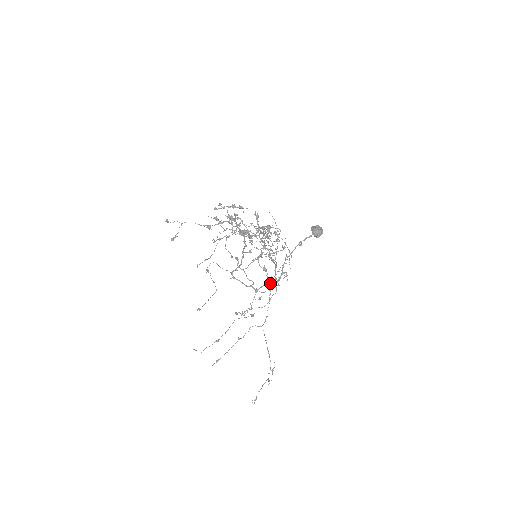
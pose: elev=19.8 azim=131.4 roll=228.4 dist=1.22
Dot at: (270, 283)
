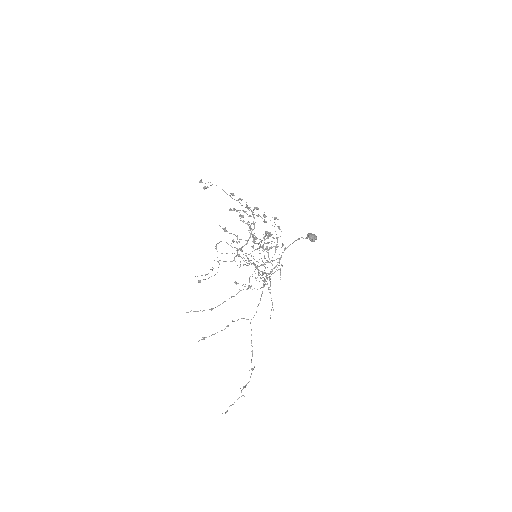
Dot at: occluded
